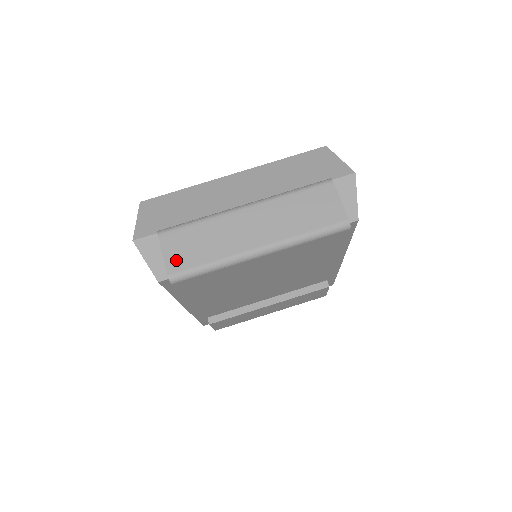
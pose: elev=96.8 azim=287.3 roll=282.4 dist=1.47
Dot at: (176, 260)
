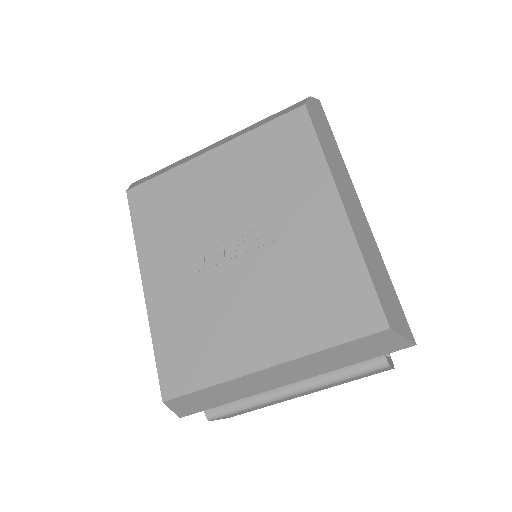
Dot at: occluded
